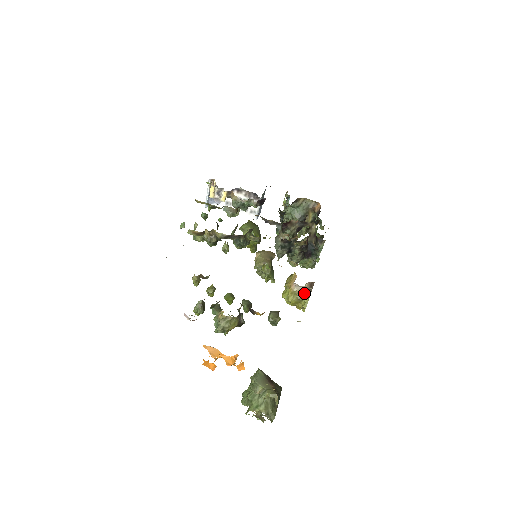
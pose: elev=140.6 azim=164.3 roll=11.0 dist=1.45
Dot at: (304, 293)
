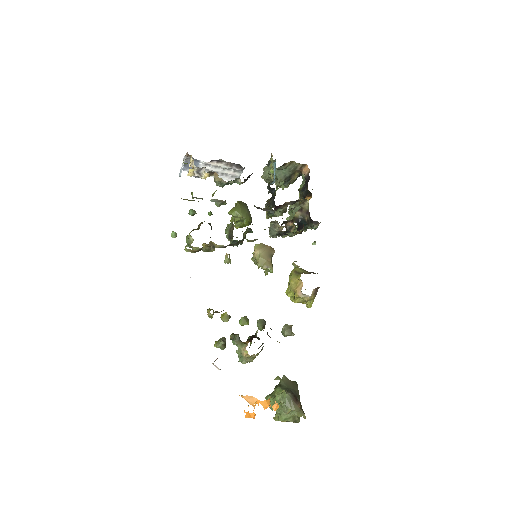
Dot at: (310, 297)
